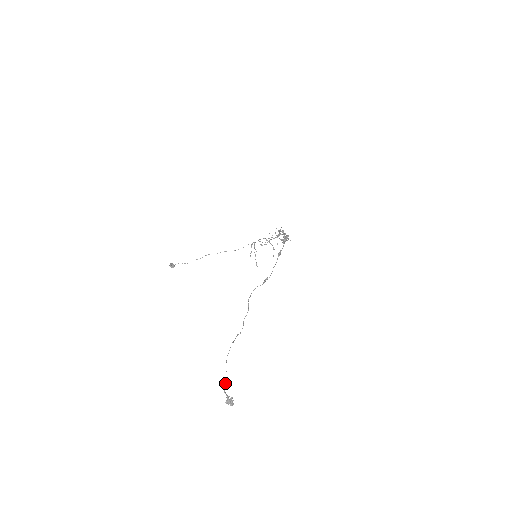
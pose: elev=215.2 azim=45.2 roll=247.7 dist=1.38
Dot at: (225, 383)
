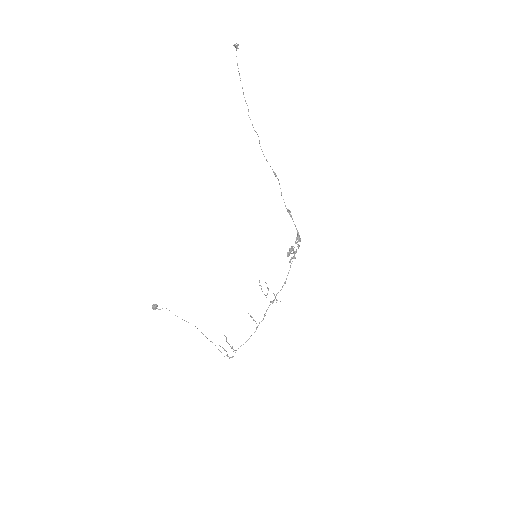
Dot at: occluded
